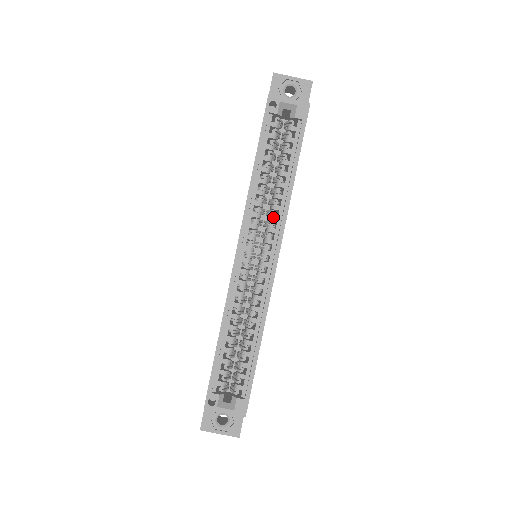
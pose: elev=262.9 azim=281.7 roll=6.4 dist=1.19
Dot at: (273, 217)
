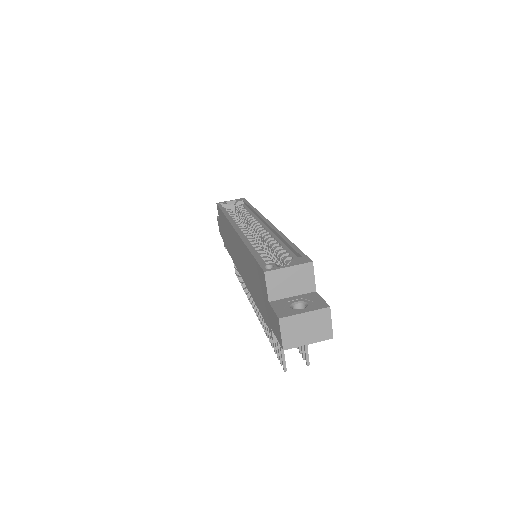
Dot at: (251, 219)
